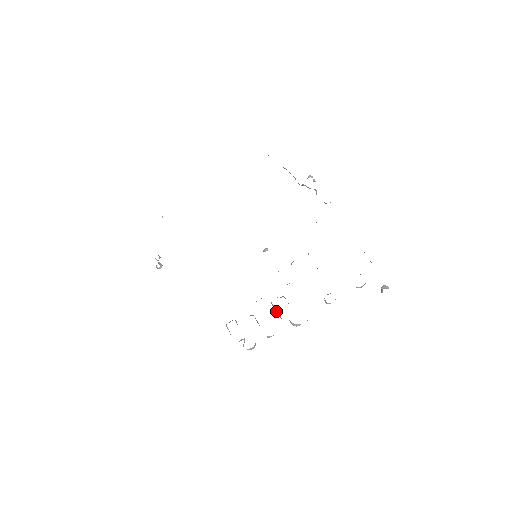
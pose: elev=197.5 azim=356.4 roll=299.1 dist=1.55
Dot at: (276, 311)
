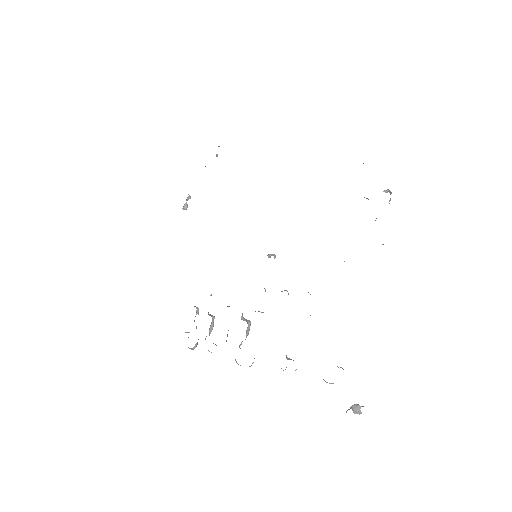
Dot at: occluded
